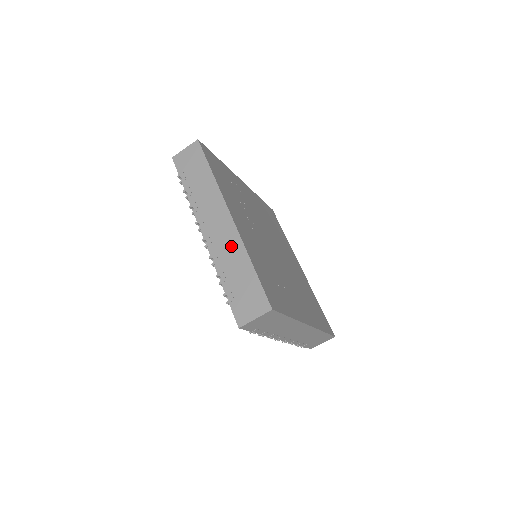
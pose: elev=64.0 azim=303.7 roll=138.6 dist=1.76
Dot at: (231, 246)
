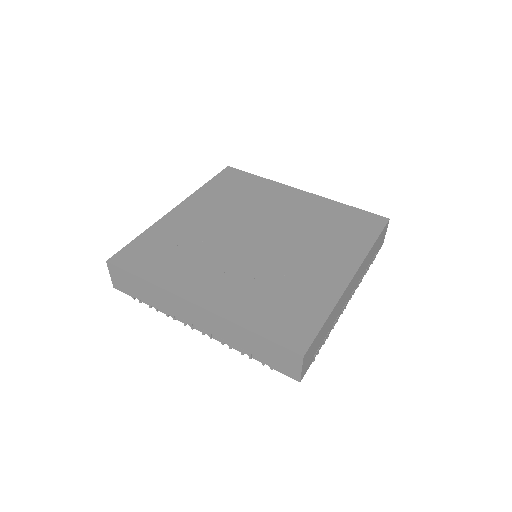
Dot at: (223, 327)
